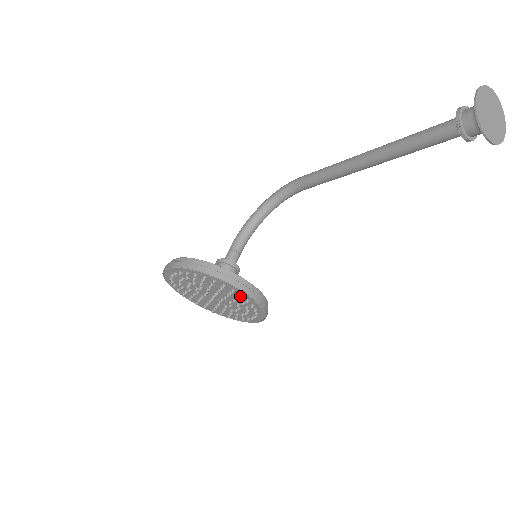
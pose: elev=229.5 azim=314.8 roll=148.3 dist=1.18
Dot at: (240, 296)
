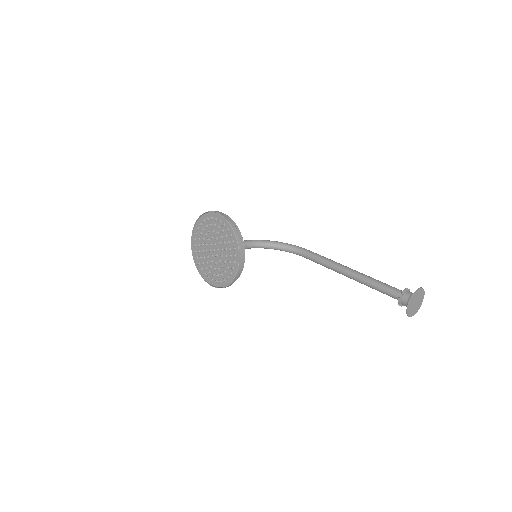
Dot at: (234, 262)
